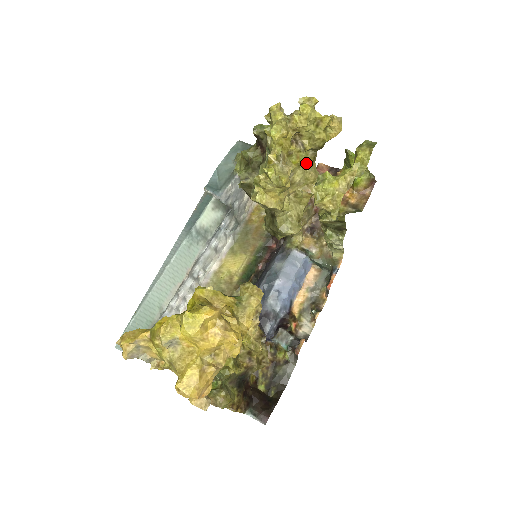
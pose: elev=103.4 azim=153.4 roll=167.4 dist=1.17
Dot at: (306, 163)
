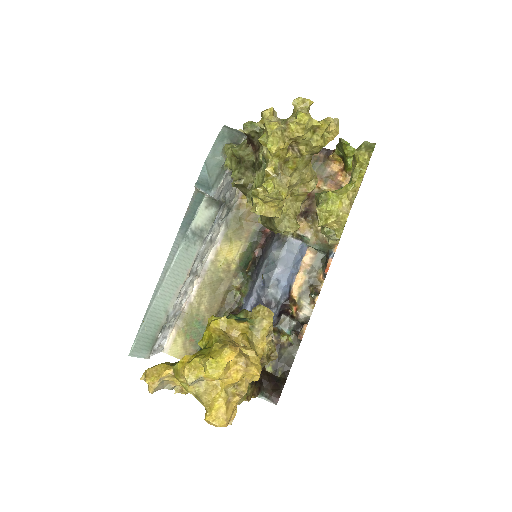
Dot at: (302, 166)
